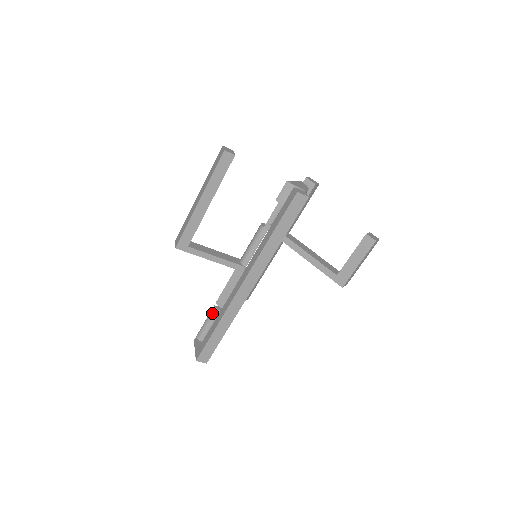
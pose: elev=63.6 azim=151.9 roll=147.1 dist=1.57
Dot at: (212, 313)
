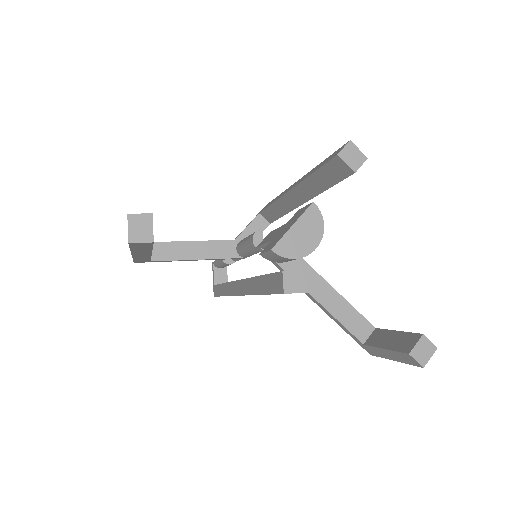
Dot at: (221, 262)
